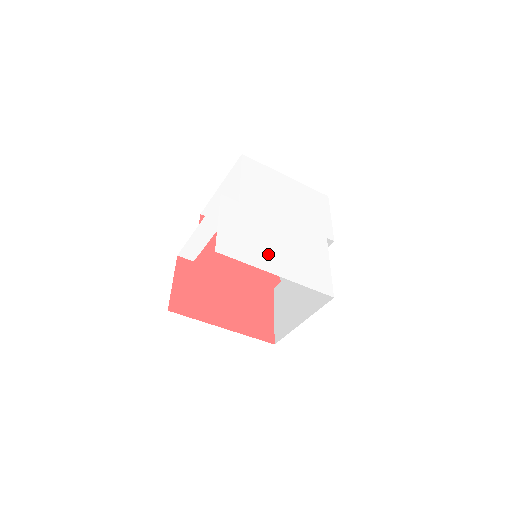
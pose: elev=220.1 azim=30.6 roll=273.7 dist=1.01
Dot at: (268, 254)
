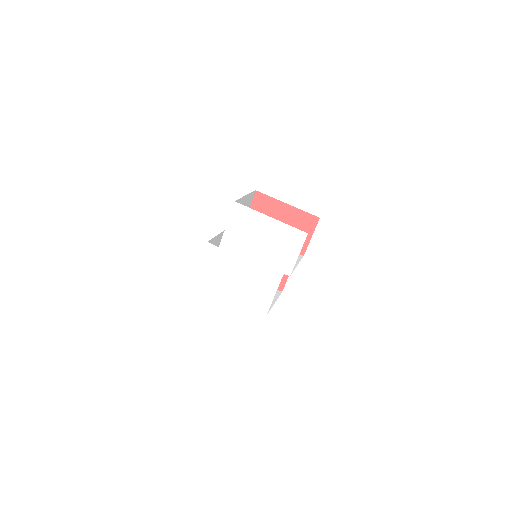
Dot at: (228, 285)
